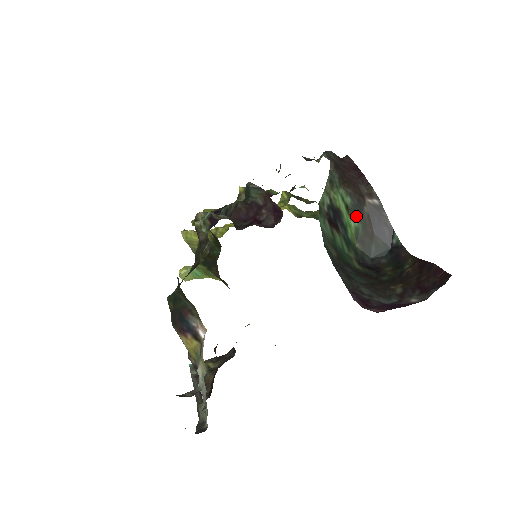
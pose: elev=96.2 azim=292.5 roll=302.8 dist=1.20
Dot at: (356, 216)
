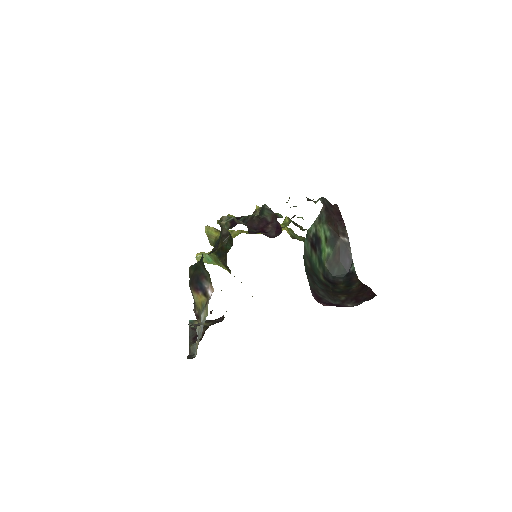
Dot at: (330, 246)
